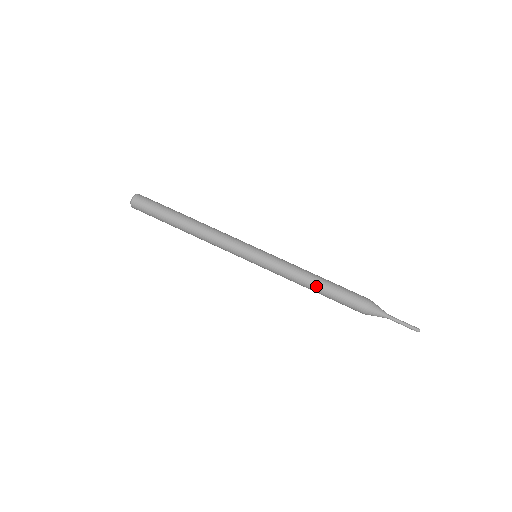
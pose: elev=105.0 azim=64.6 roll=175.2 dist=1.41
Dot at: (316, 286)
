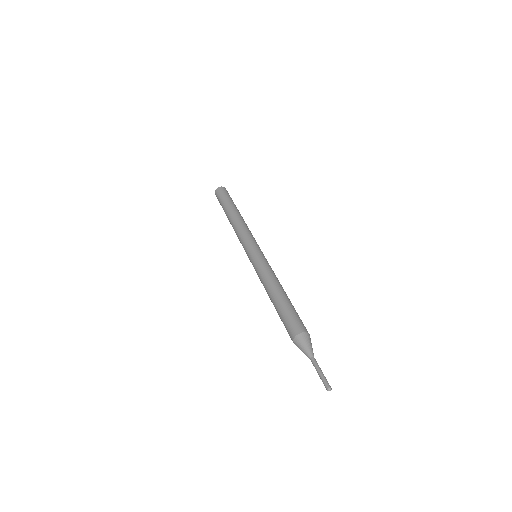
Dot at: (275, 293)
